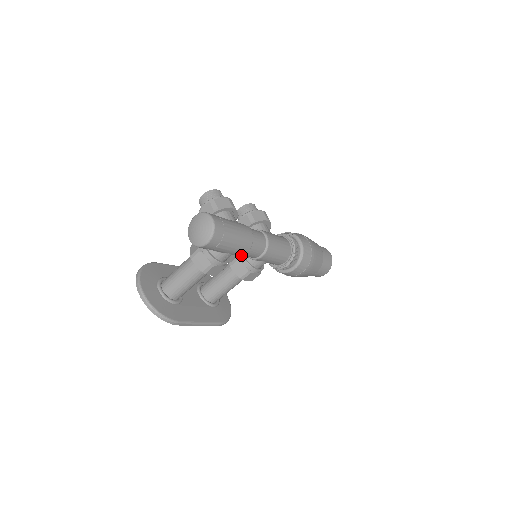
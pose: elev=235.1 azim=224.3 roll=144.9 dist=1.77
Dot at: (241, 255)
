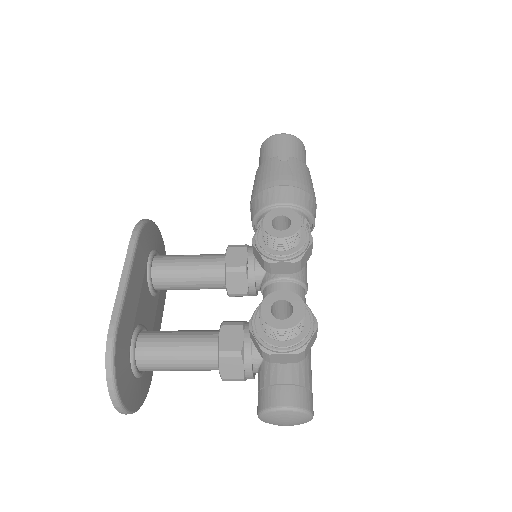
Dot at: occluded
